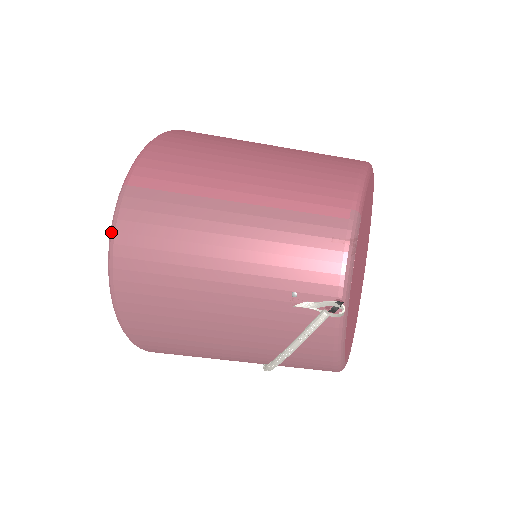
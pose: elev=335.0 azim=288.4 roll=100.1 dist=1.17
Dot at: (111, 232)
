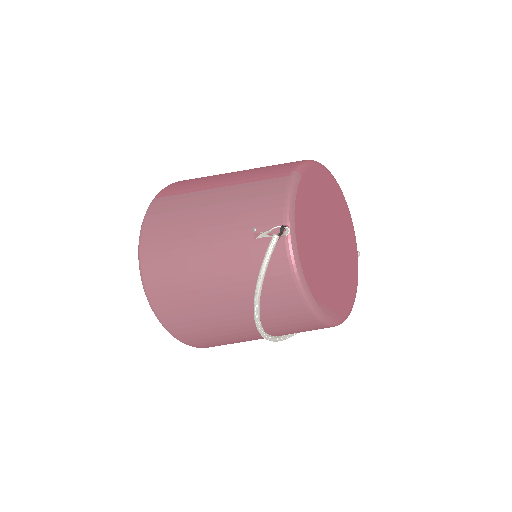
Dot at: (142, 224)
